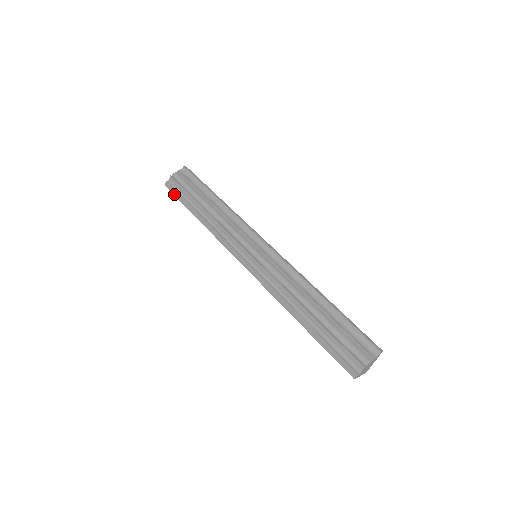
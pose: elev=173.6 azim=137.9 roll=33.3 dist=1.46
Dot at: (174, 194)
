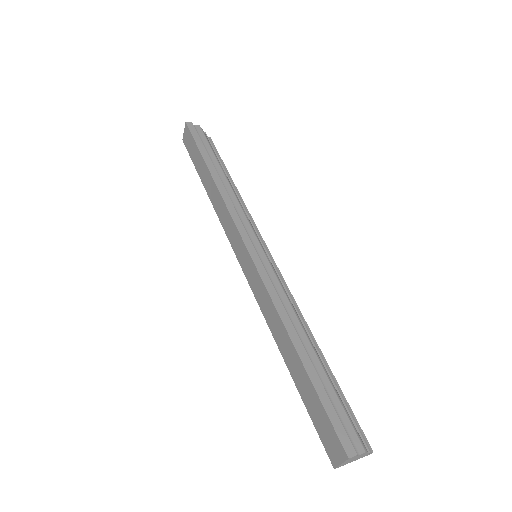
Dot at: (194, 135)
